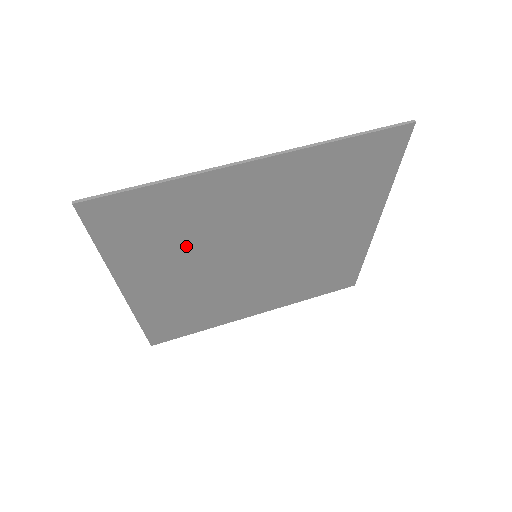
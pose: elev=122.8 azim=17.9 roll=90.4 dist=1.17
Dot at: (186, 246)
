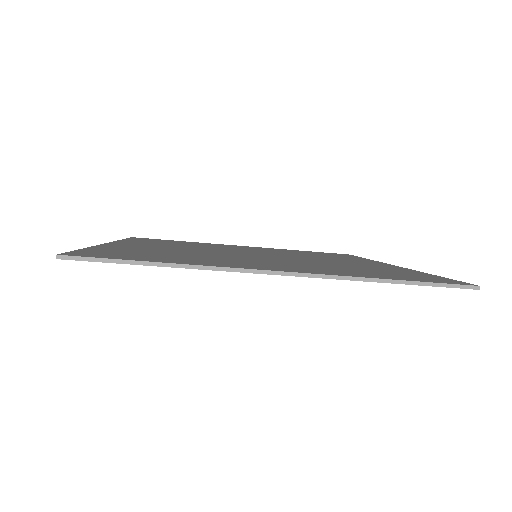
Dot at: occluded
